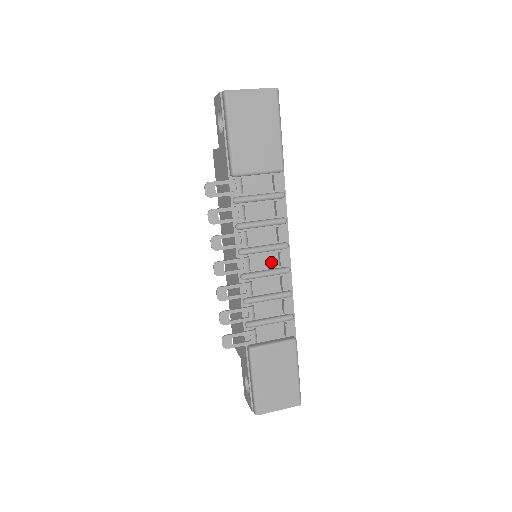
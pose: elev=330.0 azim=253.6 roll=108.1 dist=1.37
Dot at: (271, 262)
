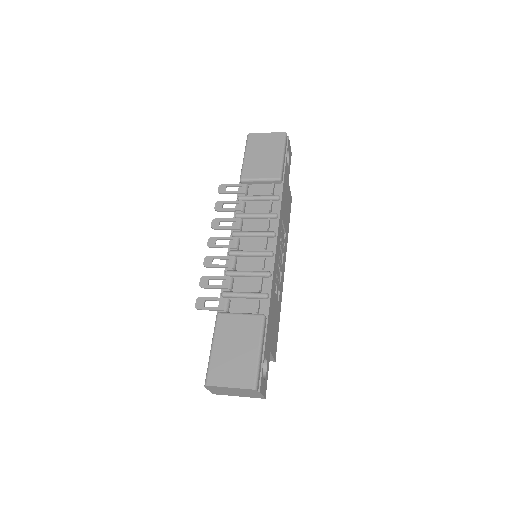
Dot at: (258, 246)
